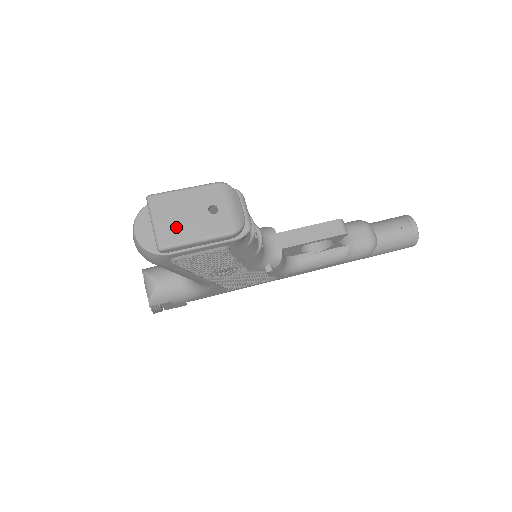
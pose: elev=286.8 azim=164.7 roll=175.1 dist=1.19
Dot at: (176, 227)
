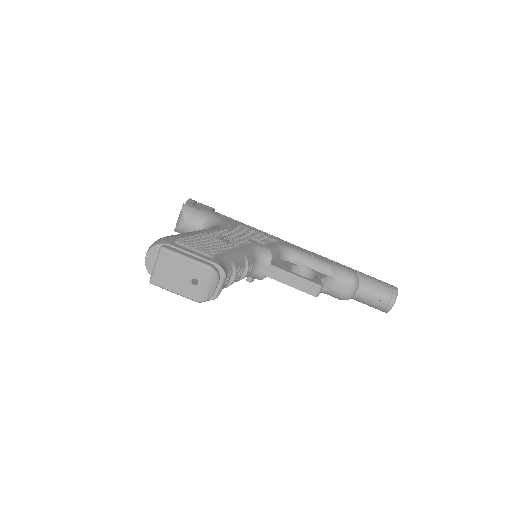
Dot at: (166, 278)
